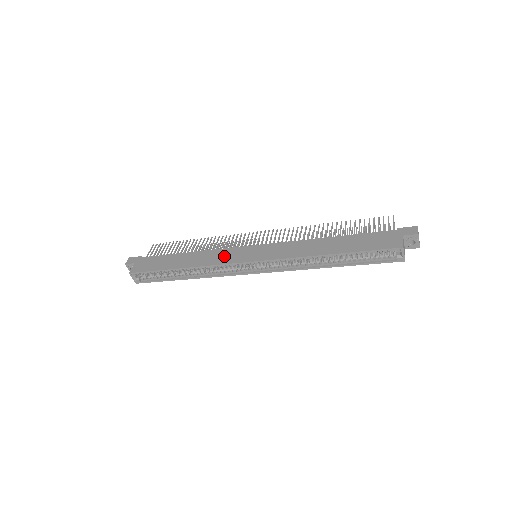
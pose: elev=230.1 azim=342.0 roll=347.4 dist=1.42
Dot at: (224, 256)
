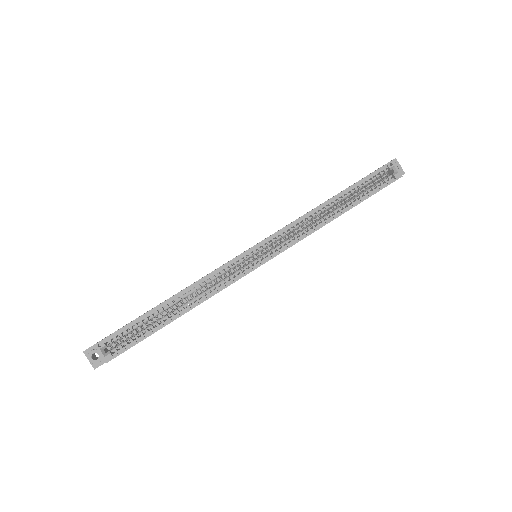
Dot at: occluded
